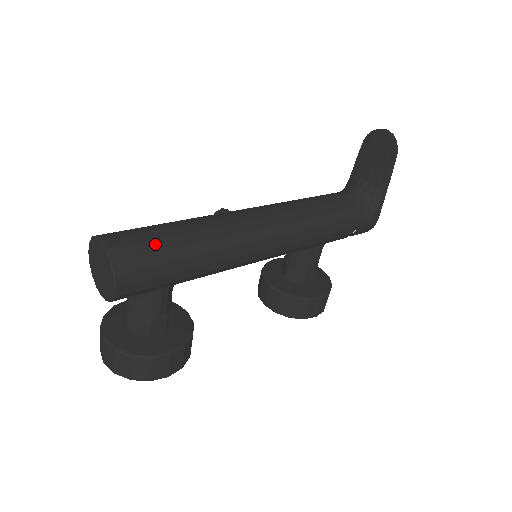
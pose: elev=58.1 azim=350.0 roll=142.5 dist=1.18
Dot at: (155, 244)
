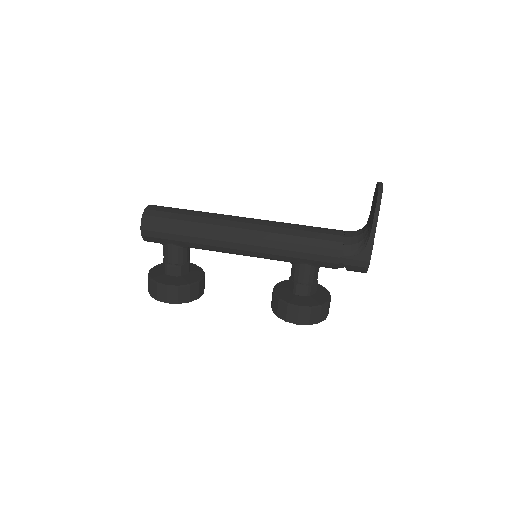
Dot at: (170, 215)
